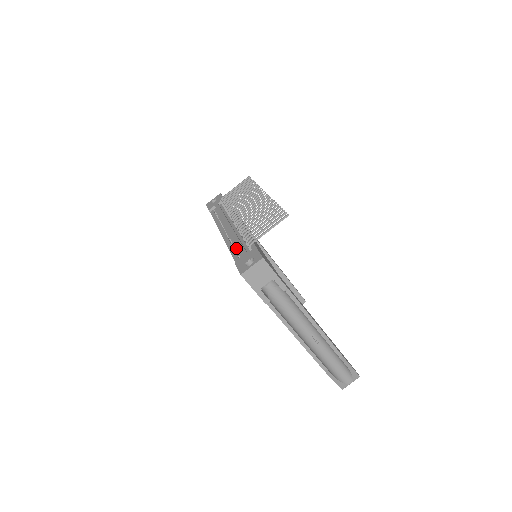
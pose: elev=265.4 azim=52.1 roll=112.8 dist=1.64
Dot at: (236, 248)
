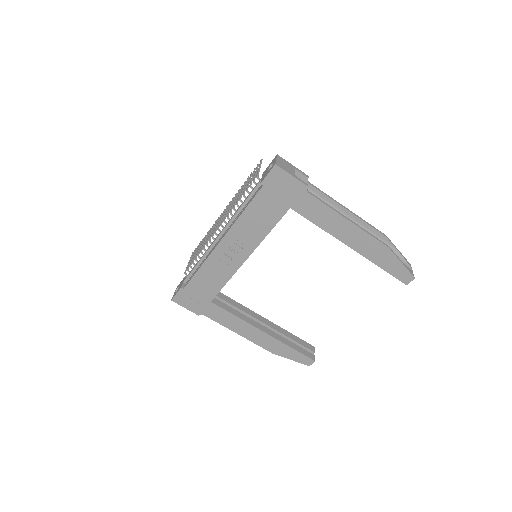
Dot at: (246, 204)
